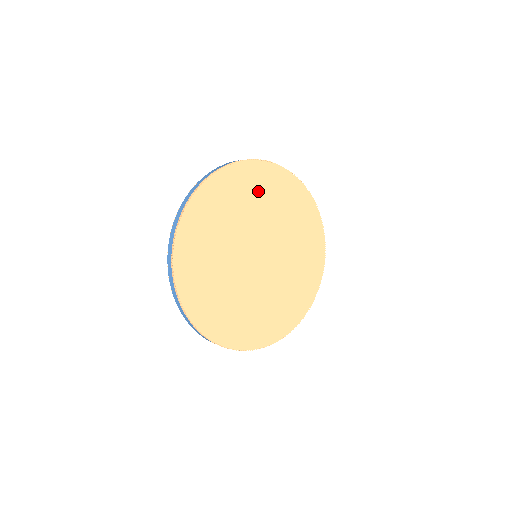
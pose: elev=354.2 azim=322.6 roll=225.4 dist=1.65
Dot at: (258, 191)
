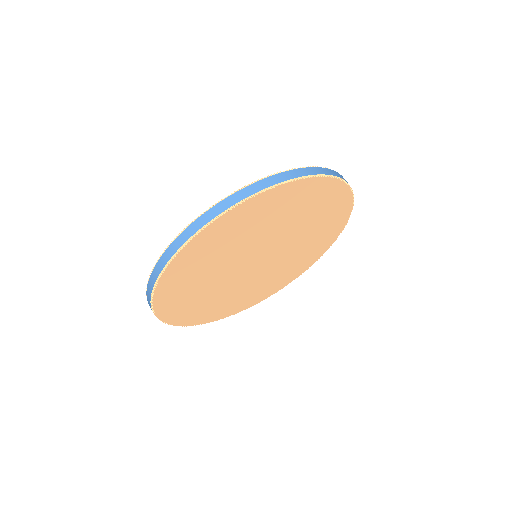
Dot at: (248, 224)
